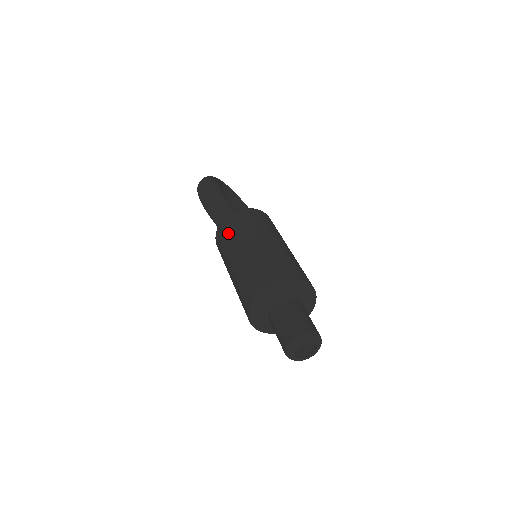
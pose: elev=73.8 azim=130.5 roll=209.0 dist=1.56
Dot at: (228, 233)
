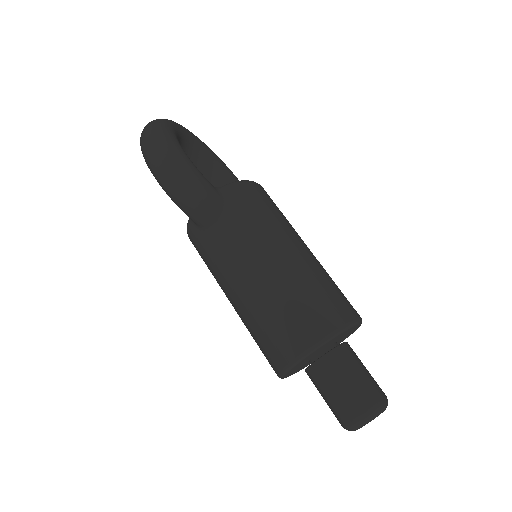
Dot at: (215, 236)
